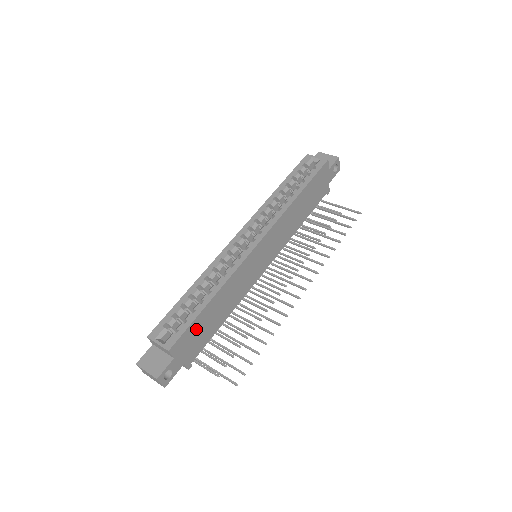
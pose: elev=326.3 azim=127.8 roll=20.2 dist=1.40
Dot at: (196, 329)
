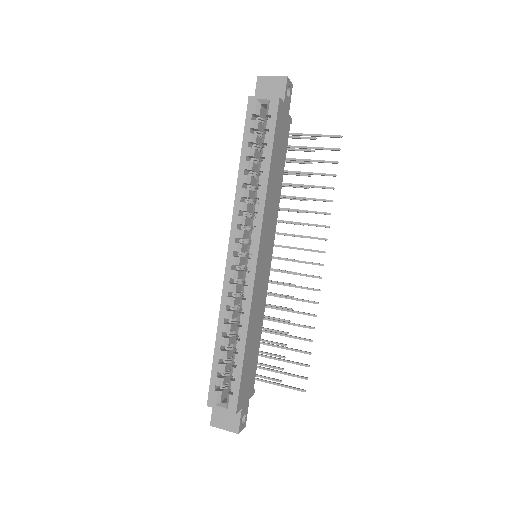
Dot at: (245, 374)
